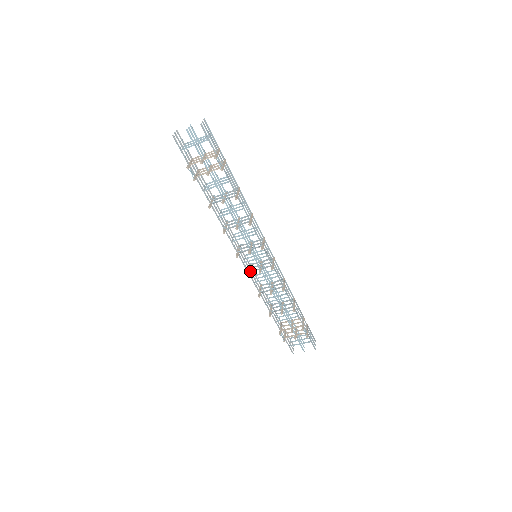
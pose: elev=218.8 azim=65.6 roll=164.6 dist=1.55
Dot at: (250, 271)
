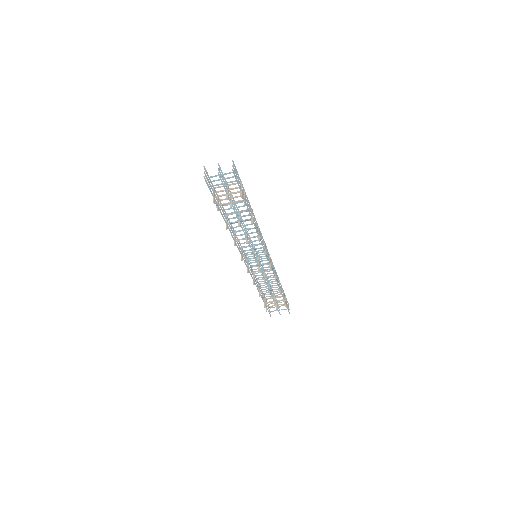
Dot at: (249, 267)
